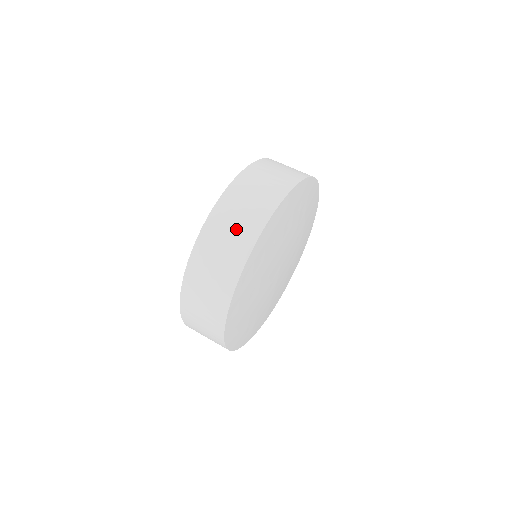
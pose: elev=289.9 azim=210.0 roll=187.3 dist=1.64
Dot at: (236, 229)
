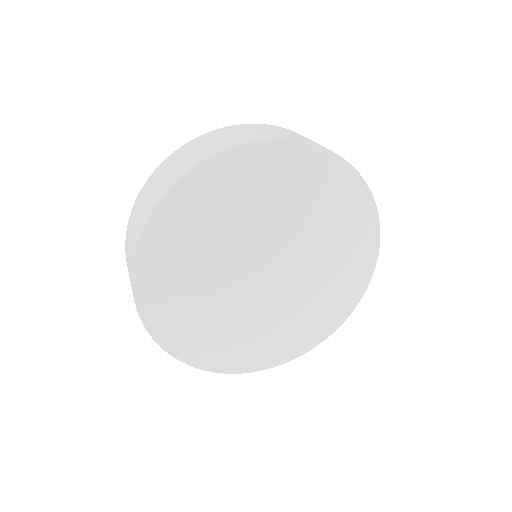
Dot at: (167, 175)
